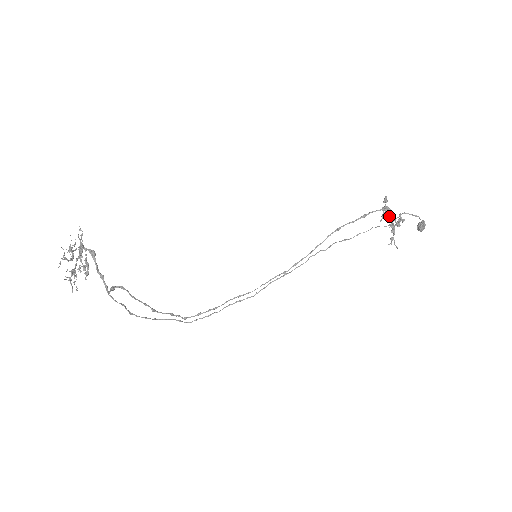
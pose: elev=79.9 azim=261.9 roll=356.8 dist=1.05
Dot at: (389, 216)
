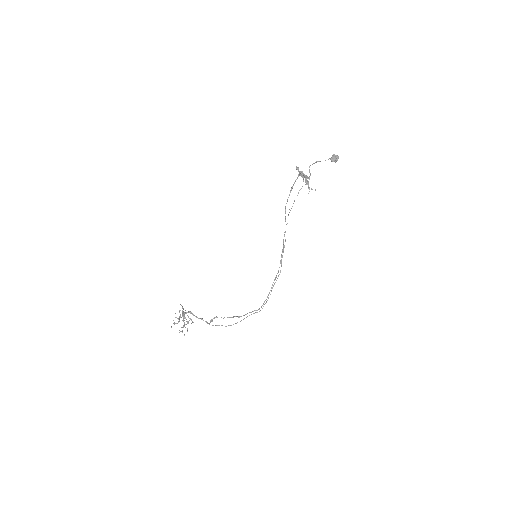
Dot at: (303, 176)
